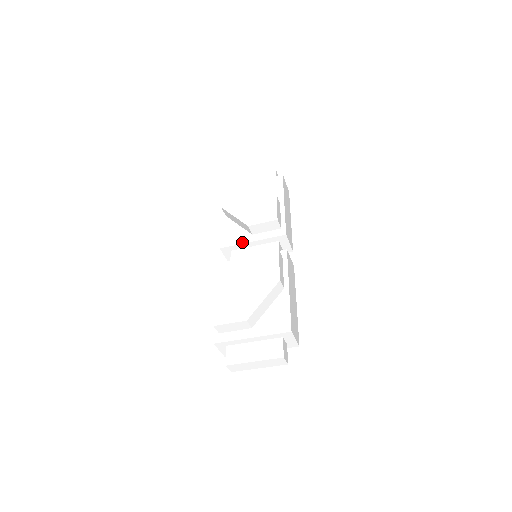
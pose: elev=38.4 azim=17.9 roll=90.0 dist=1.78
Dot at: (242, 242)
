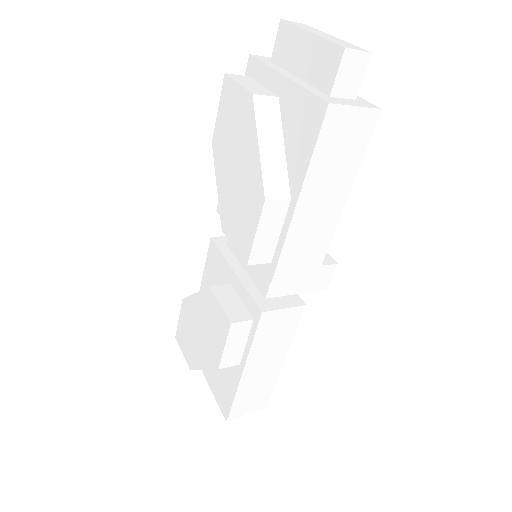
Dot at: occluded
